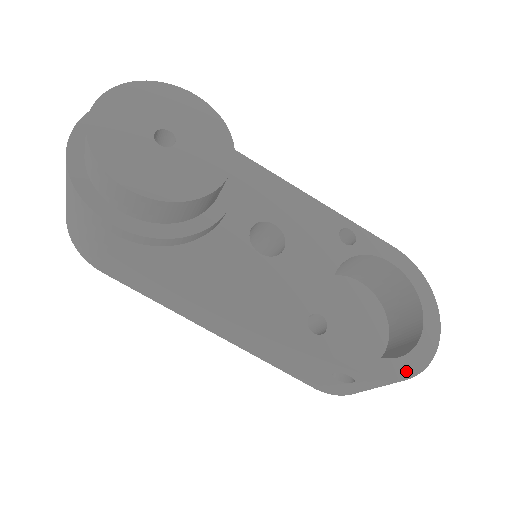
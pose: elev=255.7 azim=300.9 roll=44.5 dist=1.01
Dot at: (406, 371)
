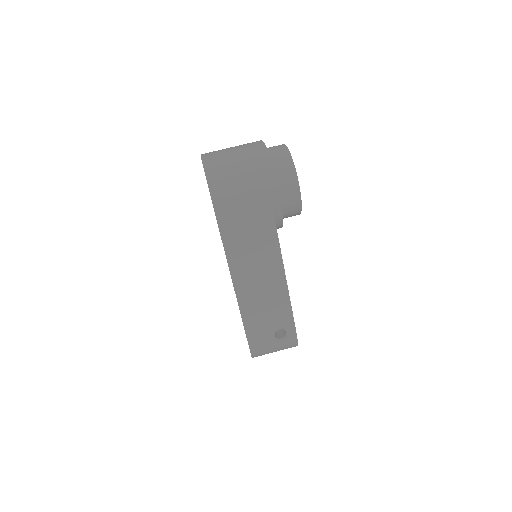
Dot at: occluded
